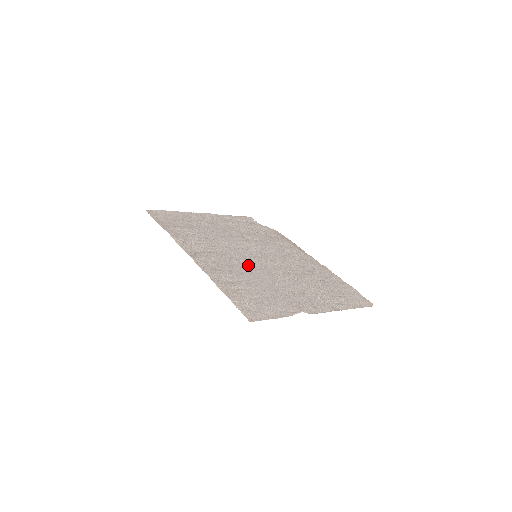
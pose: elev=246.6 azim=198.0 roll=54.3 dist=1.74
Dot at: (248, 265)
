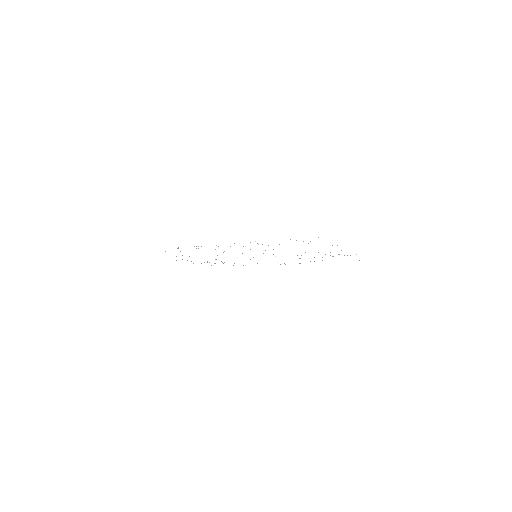
Dot at: occluded
